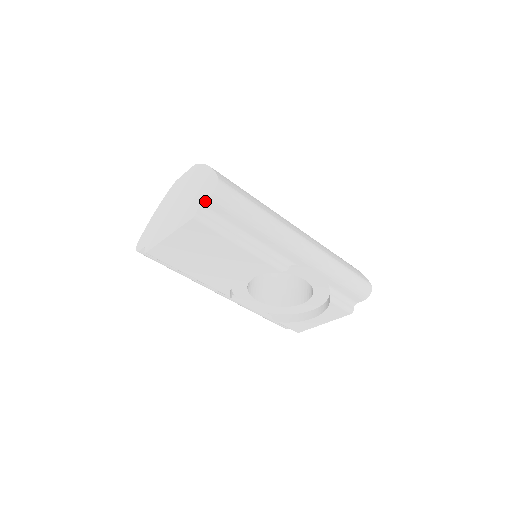
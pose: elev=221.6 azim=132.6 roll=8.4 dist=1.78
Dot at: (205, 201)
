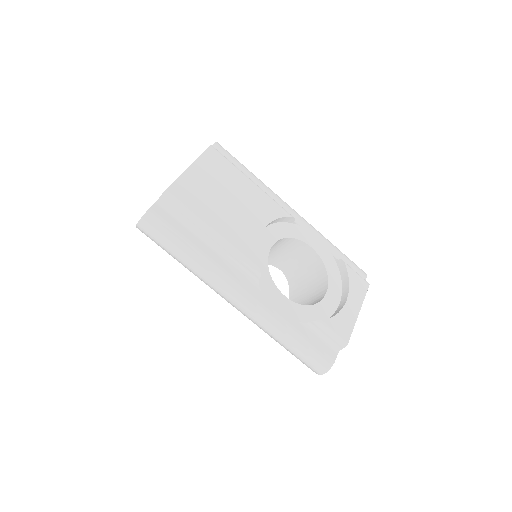
Dot at: (212, 145)
